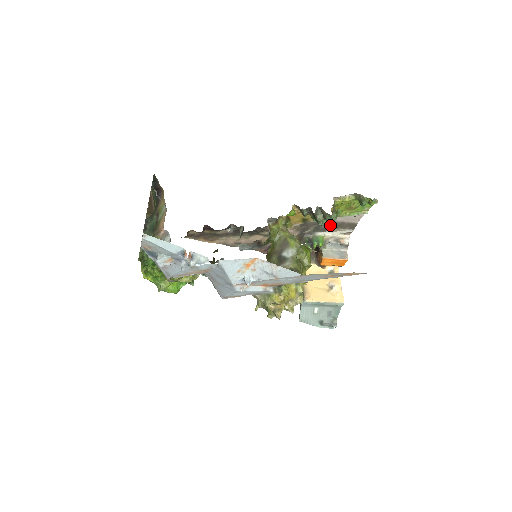
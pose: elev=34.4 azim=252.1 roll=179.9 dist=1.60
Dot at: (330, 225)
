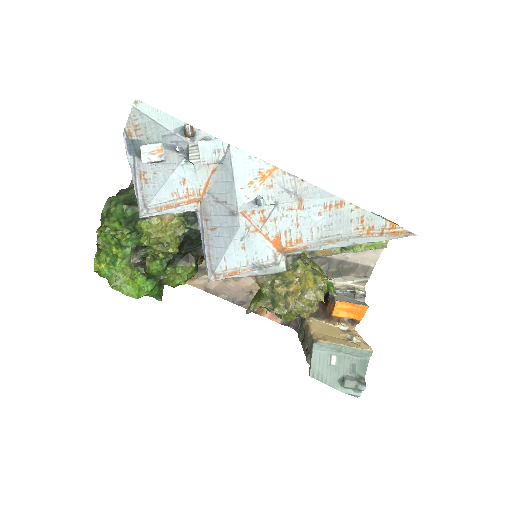
Dot at: (341, 267)
